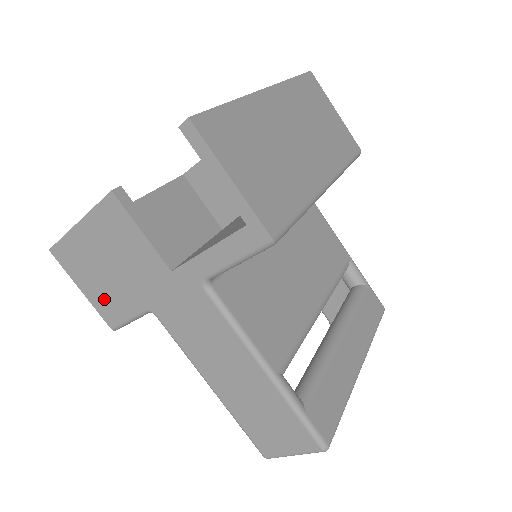
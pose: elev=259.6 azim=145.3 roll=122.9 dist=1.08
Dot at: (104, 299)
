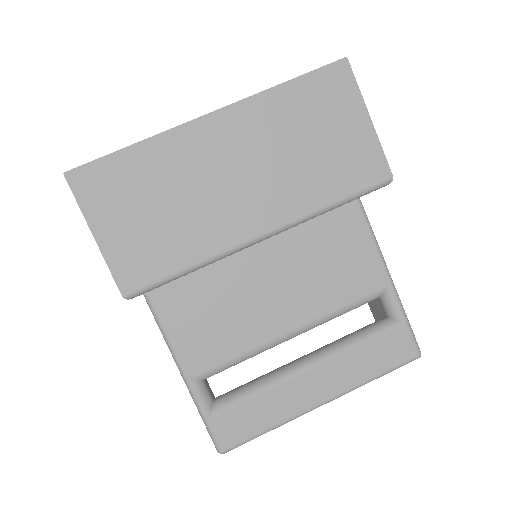
Dot at: occluded
